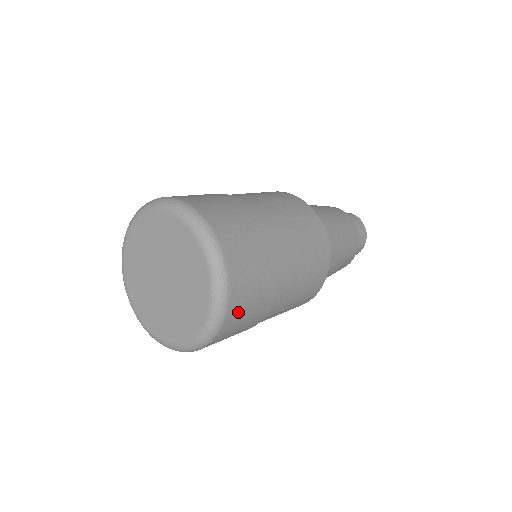
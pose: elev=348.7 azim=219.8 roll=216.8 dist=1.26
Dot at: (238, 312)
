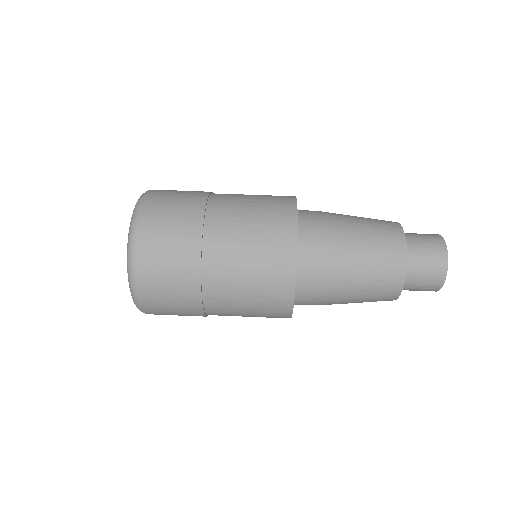
Dot at: (154, 302)
